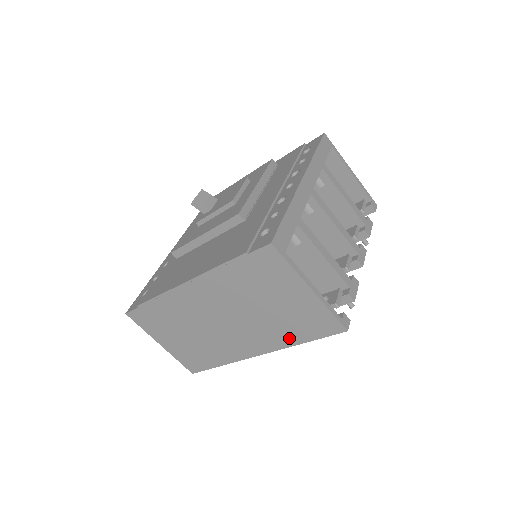
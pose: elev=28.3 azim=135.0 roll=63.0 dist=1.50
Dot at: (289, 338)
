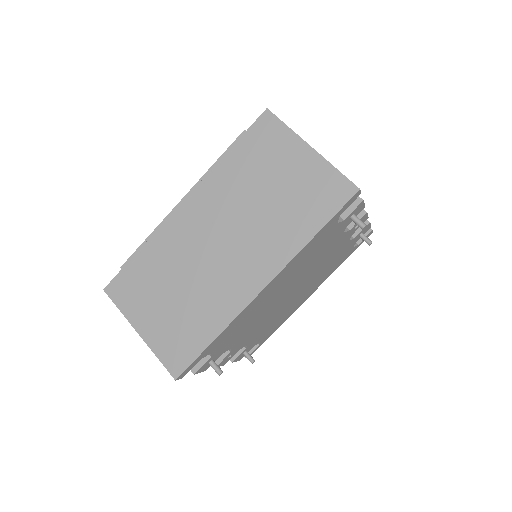
Dot at: (298, 235)
